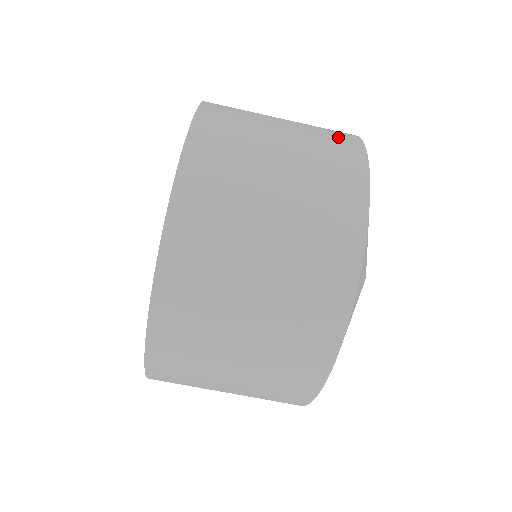
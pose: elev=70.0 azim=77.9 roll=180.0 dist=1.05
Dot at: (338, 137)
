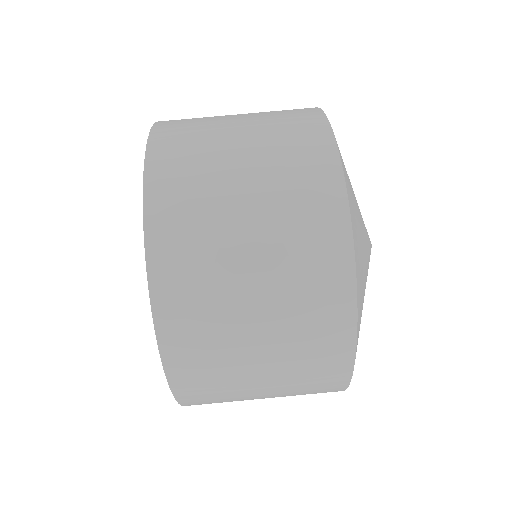
Dot at: (299, 122)
